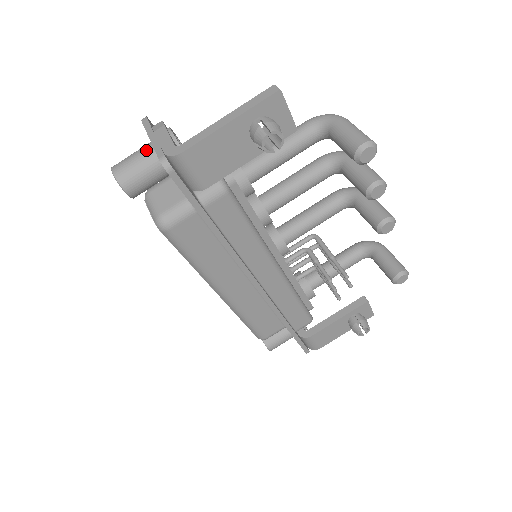
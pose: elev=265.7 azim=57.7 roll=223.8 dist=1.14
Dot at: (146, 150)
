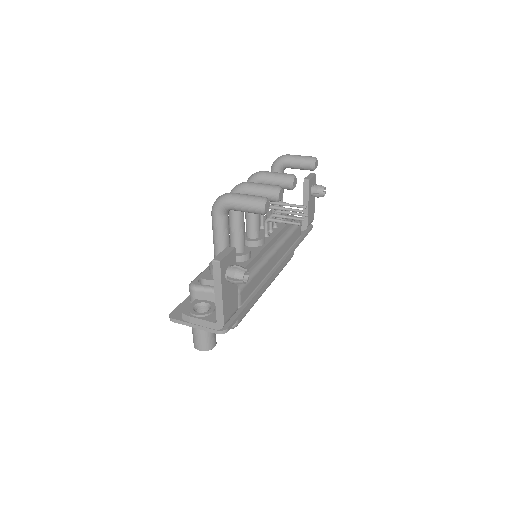
Dot at: (199, 331)
